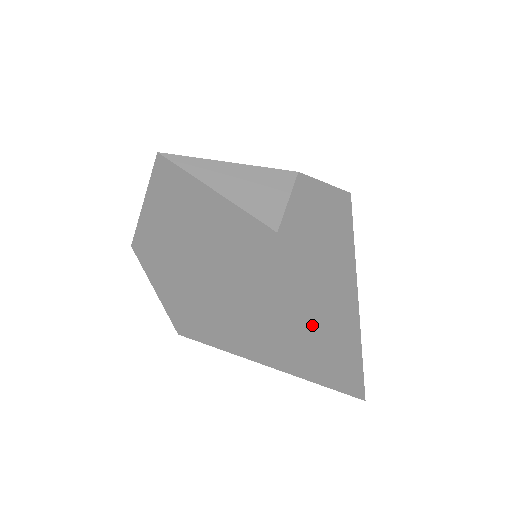
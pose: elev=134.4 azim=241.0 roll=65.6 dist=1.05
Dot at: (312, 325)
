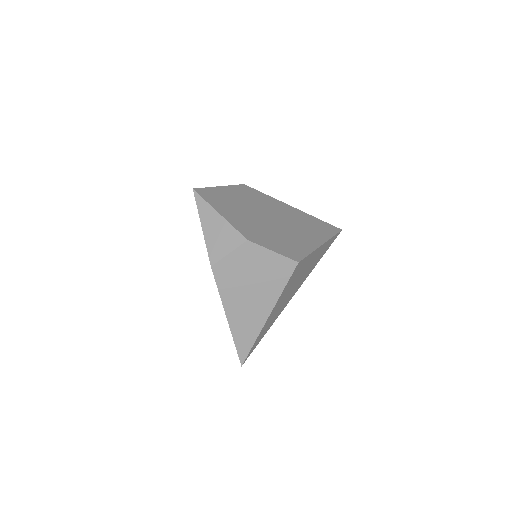
Dot at: occluded
